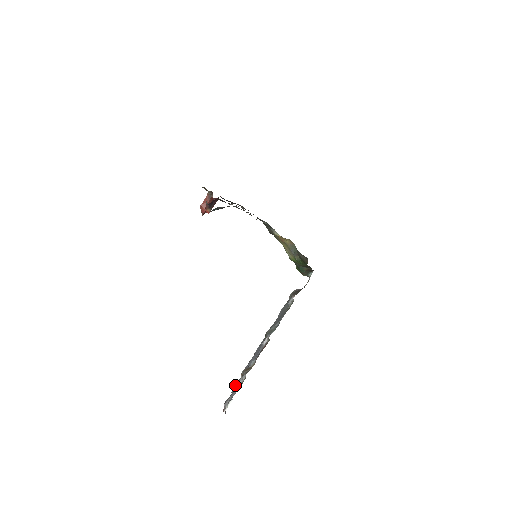
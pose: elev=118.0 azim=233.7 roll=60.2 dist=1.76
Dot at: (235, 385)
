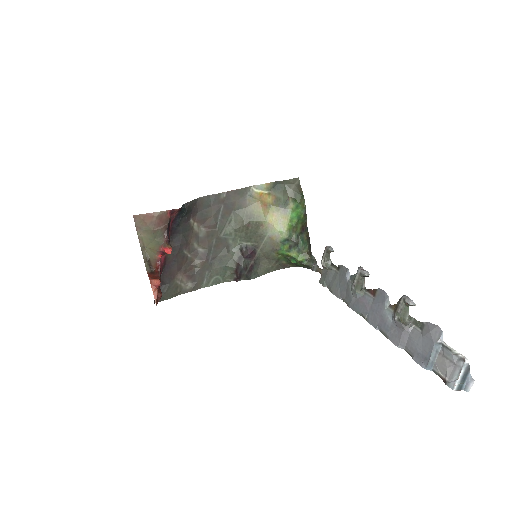
Dot at: (419, 355)
